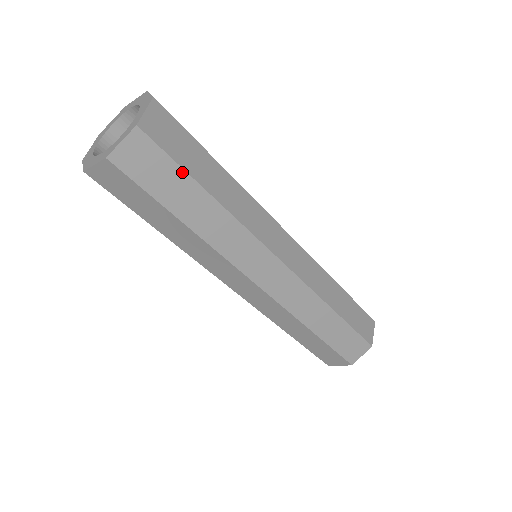
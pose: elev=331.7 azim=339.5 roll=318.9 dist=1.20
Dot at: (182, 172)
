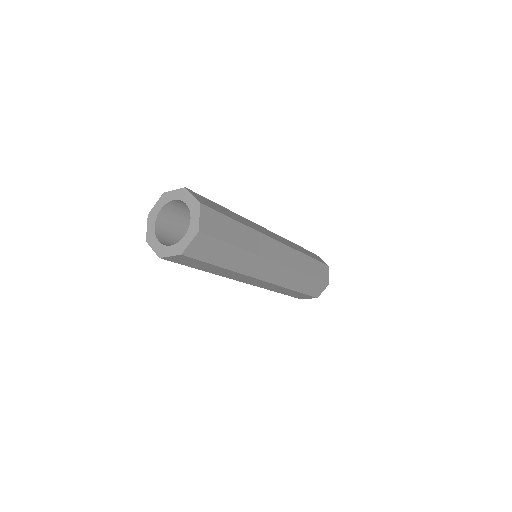
Dot at: (226, 217)
